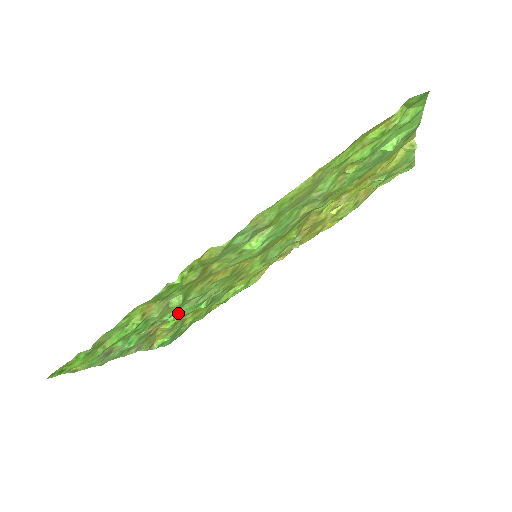
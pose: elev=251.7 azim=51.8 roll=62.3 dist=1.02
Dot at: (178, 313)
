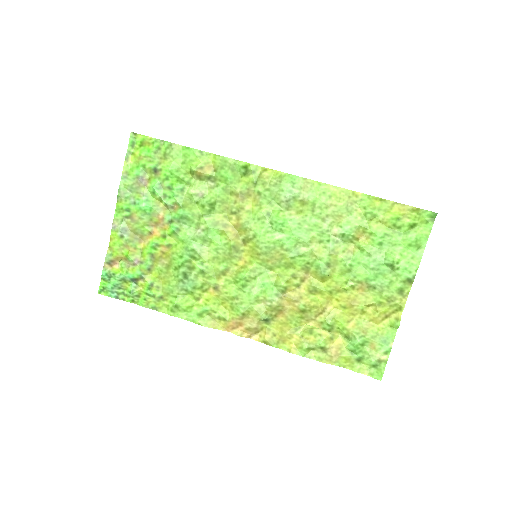
Dot at: (180, 231)
